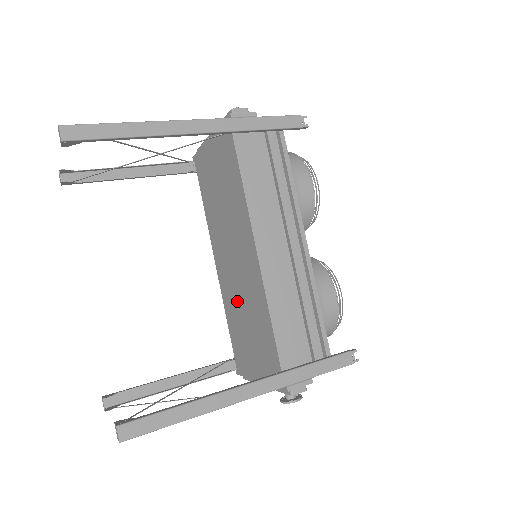
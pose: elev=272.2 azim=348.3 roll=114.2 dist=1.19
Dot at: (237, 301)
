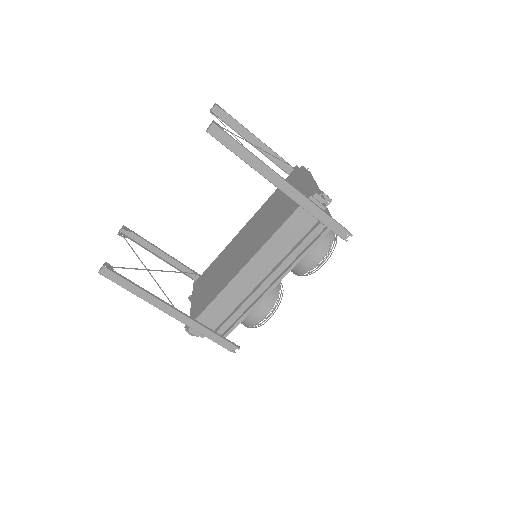
Dot at: (224, 262)
